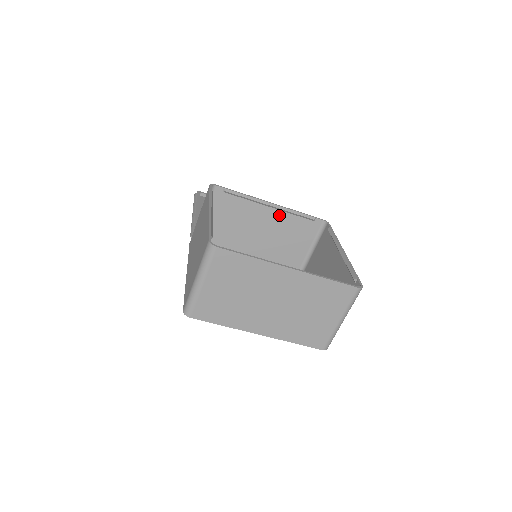
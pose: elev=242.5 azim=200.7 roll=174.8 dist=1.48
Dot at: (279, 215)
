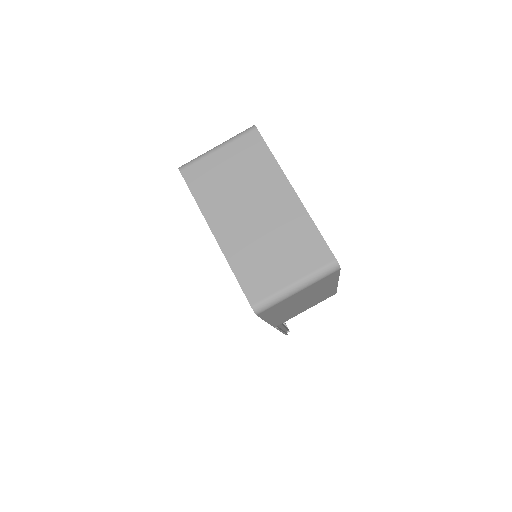
Dot at: occluded
